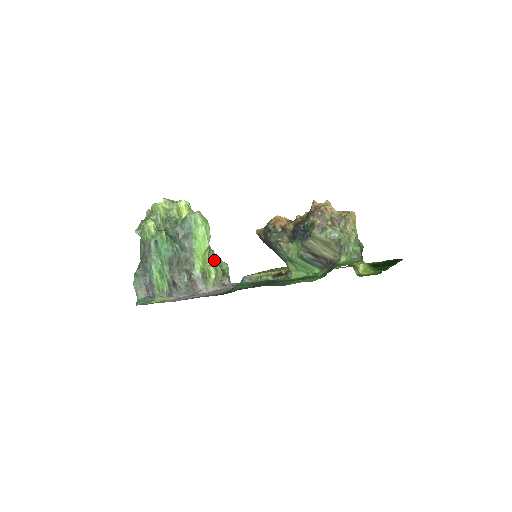
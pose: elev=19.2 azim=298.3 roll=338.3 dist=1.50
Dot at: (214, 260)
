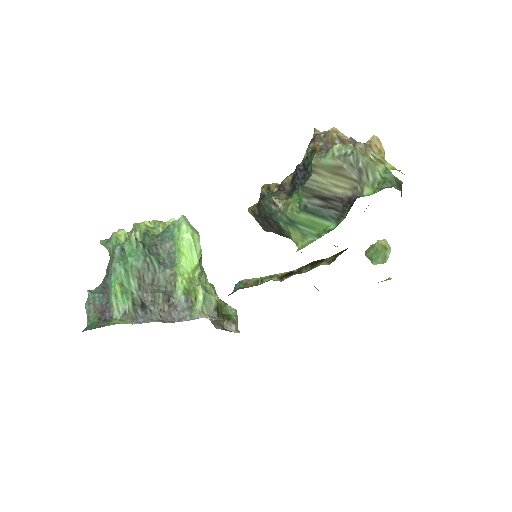
Dot at: occluded
